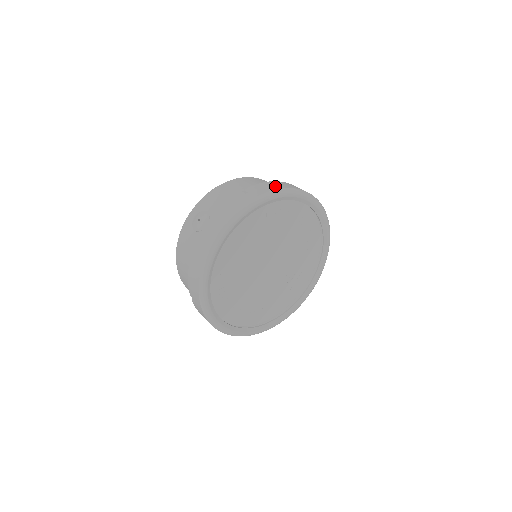
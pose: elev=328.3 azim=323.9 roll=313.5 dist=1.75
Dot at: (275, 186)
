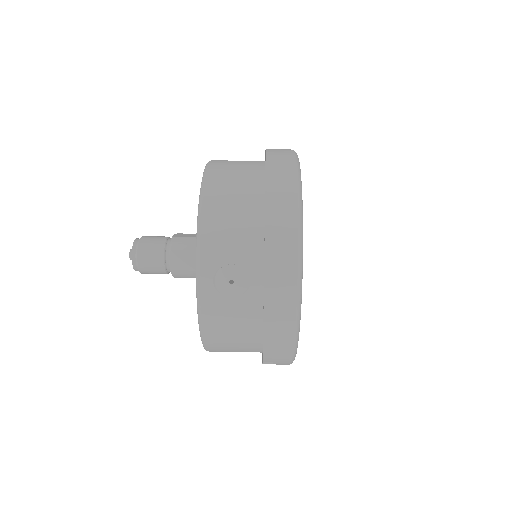
Dot at: (286, 174)
